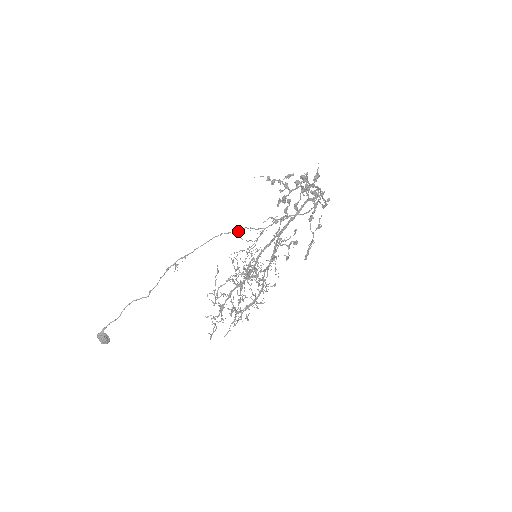
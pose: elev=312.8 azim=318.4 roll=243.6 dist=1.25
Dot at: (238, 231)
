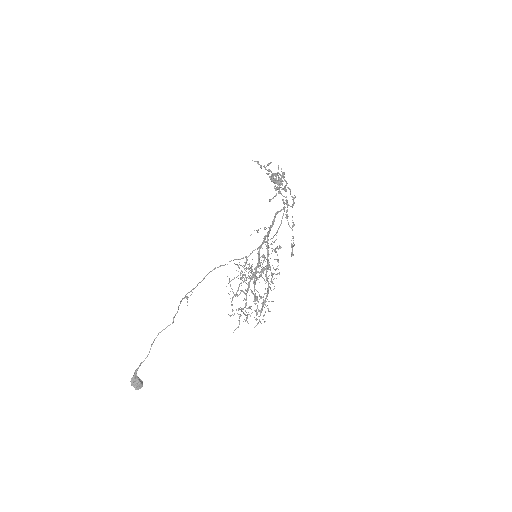
Dot at: (227, 264)
